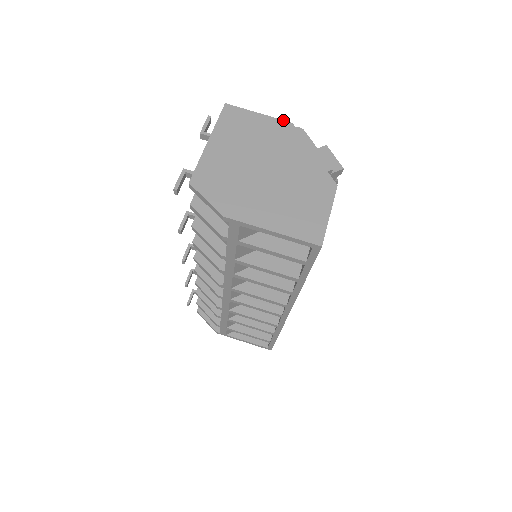
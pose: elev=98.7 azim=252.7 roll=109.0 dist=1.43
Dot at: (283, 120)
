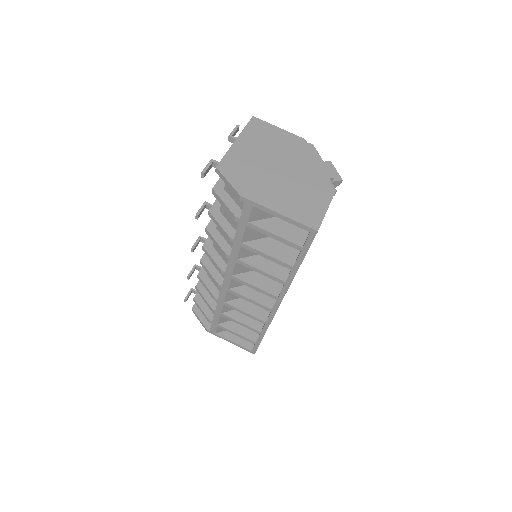
Dot at: (298, 136)
